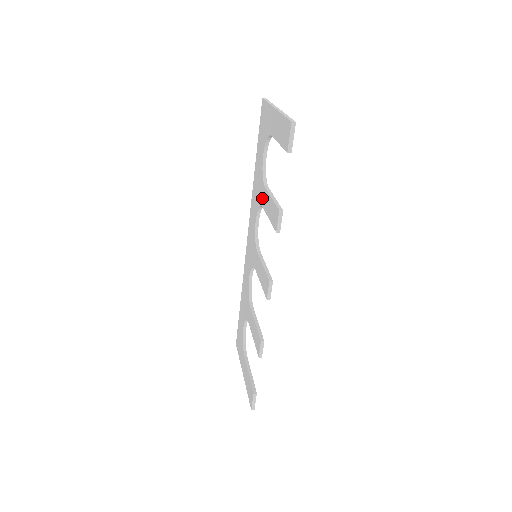
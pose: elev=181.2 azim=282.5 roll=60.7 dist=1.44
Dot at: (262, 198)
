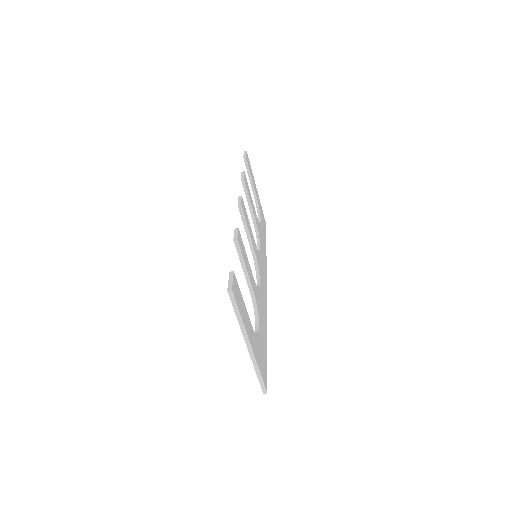
Dot at: occluded
